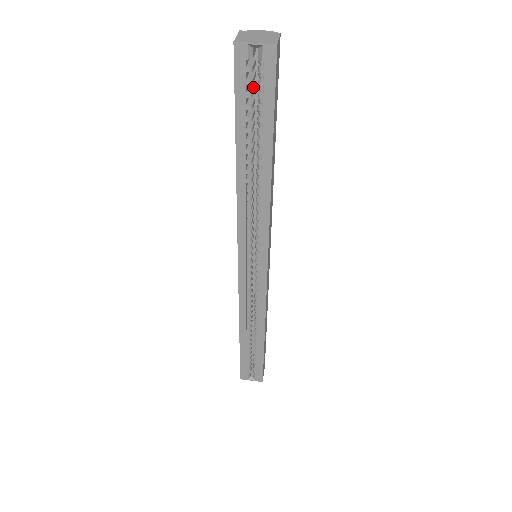
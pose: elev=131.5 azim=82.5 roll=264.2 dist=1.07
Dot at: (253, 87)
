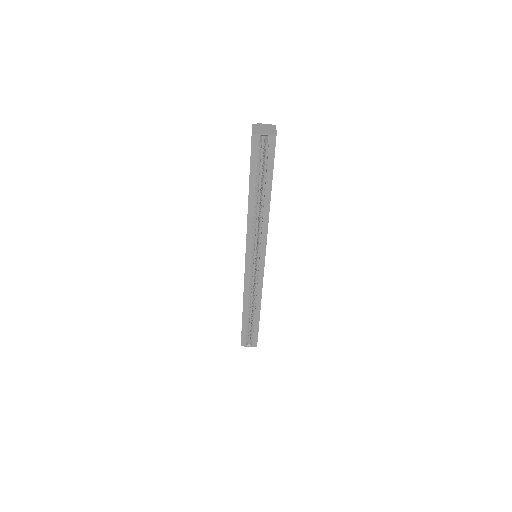
Dot at: (260, 155)
